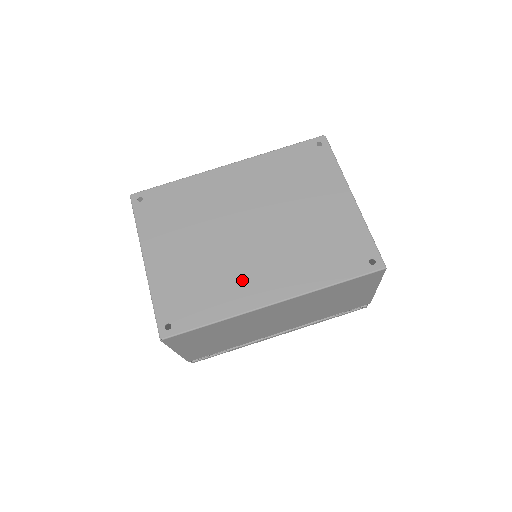
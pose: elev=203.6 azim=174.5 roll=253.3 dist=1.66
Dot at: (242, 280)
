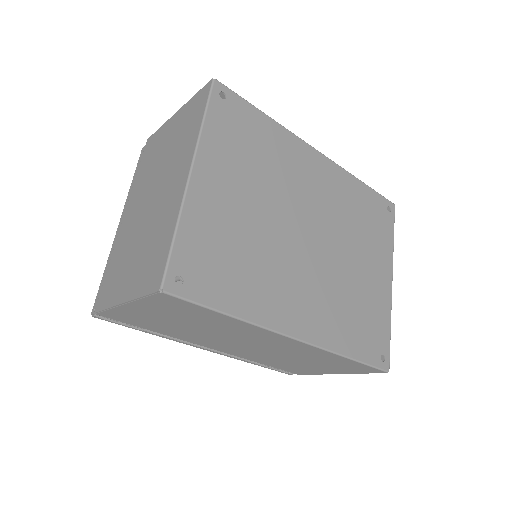
Dot at: (280, 287)
